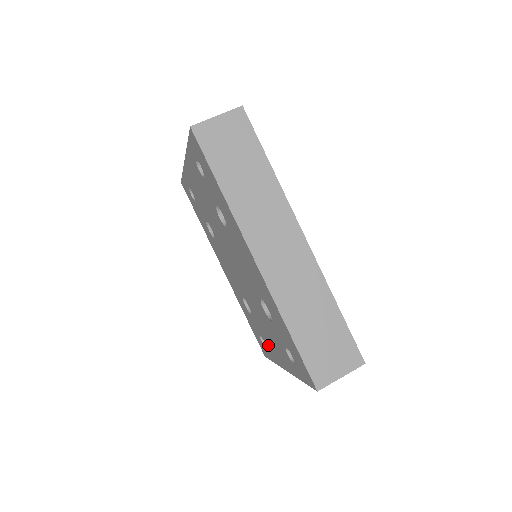
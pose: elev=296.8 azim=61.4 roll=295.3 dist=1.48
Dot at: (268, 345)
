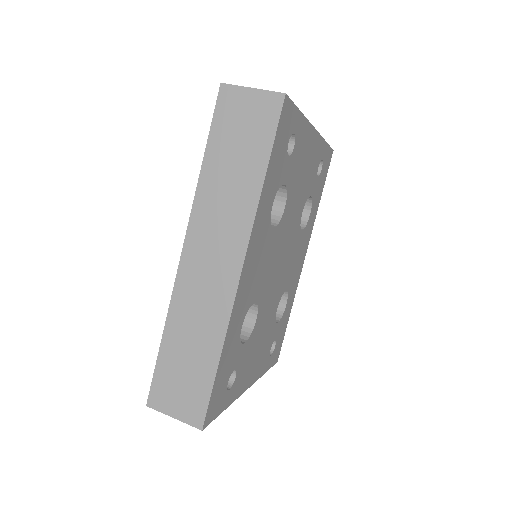
Dot at: occluded
